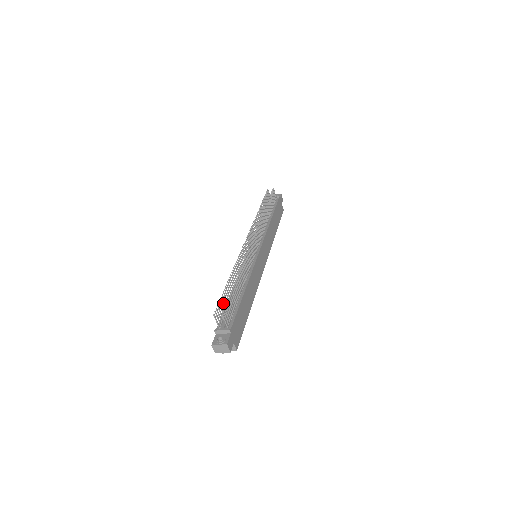
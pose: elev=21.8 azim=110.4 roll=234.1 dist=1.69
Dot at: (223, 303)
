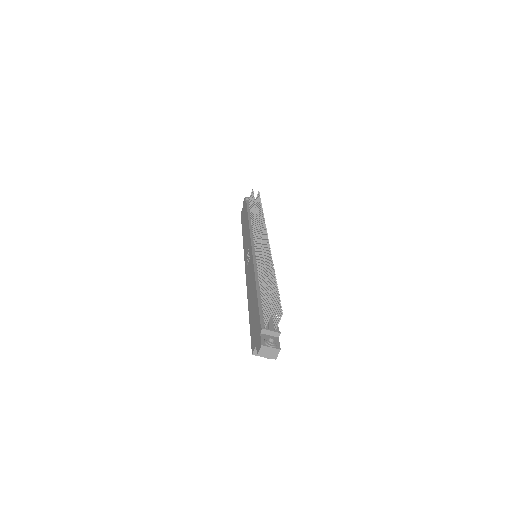
Dot at: (267, 299)
